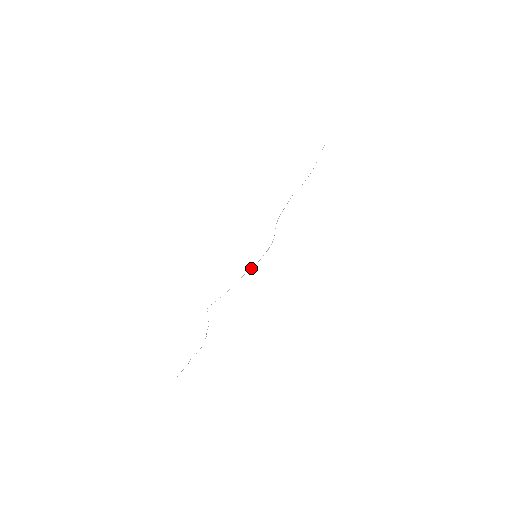
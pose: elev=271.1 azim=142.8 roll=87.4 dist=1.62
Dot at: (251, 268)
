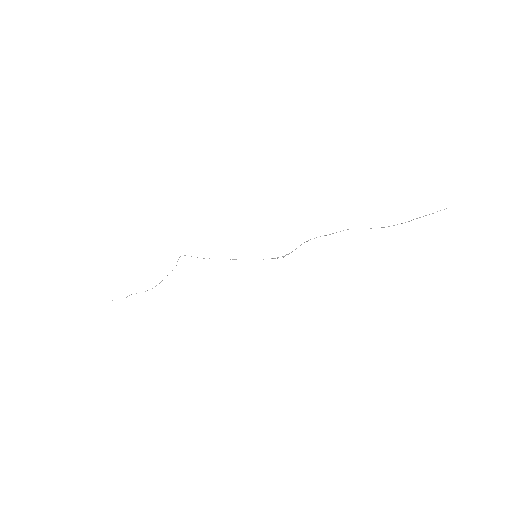
Dot at: occluded
